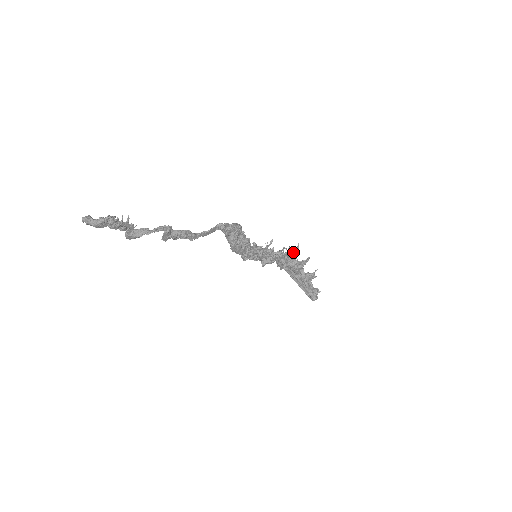
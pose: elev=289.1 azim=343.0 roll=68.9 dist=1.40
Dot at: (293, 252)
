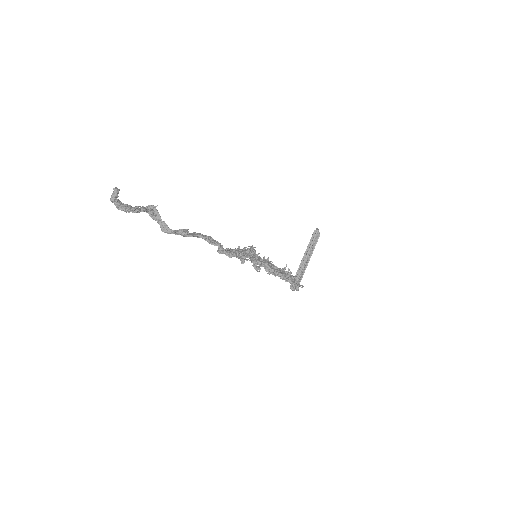
Dot at: (284, 276)
